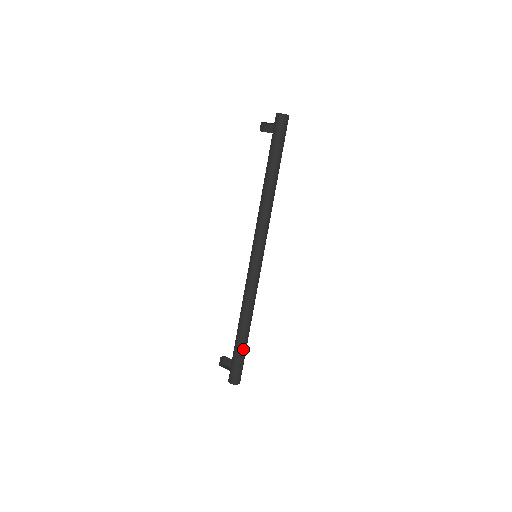
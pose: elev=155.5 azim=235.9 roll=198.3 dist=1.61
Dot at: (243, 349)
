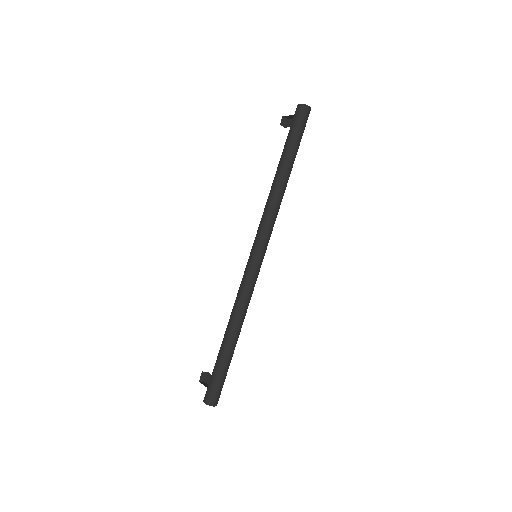
Dot at: (225, 363)
